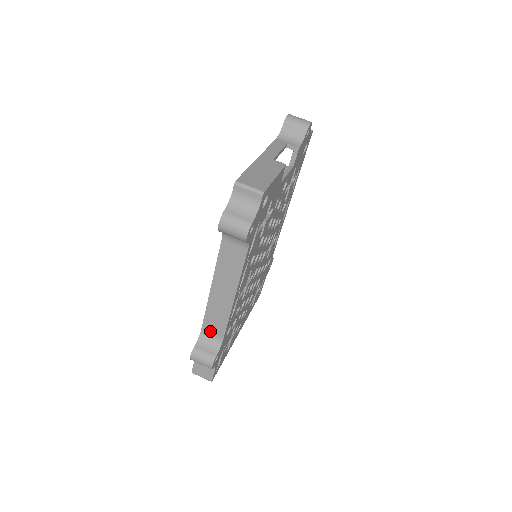
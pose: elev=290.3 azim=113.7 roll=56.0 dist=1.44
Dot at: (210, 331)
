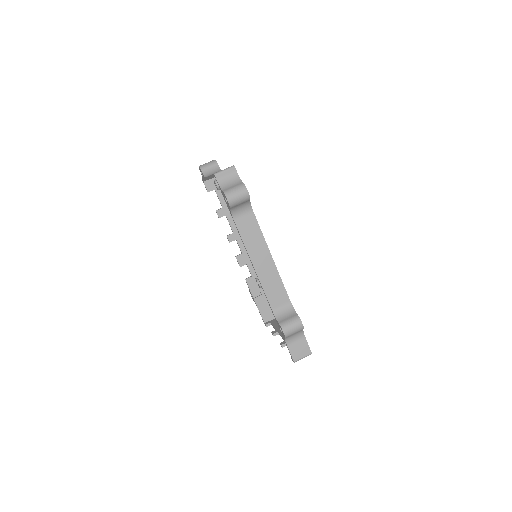
Dot at: (278, 305)
